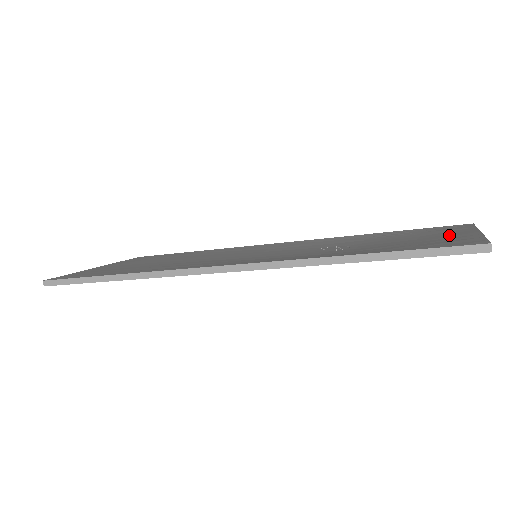
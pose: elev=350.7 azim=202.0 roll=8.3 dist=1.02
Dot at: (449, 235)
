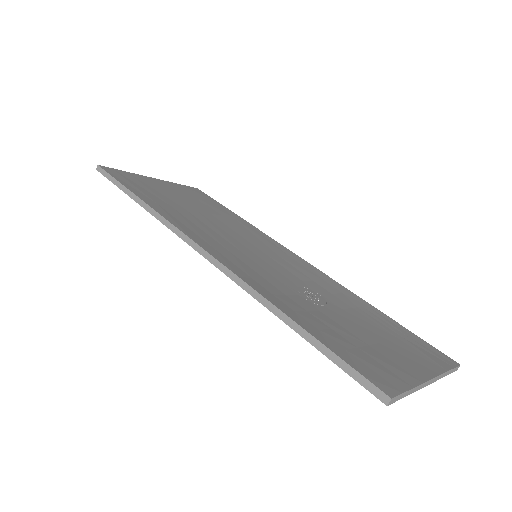
Dot at: (405, 360)
